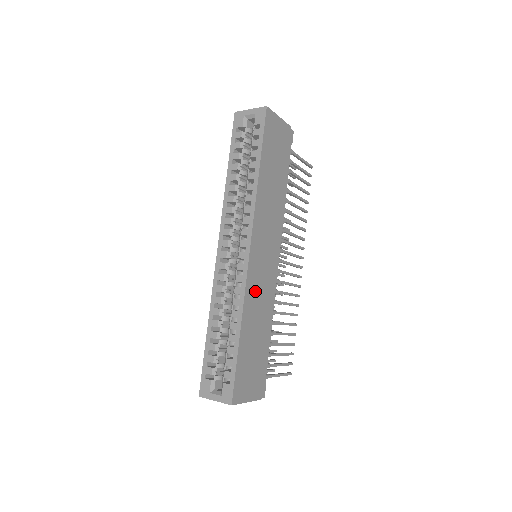
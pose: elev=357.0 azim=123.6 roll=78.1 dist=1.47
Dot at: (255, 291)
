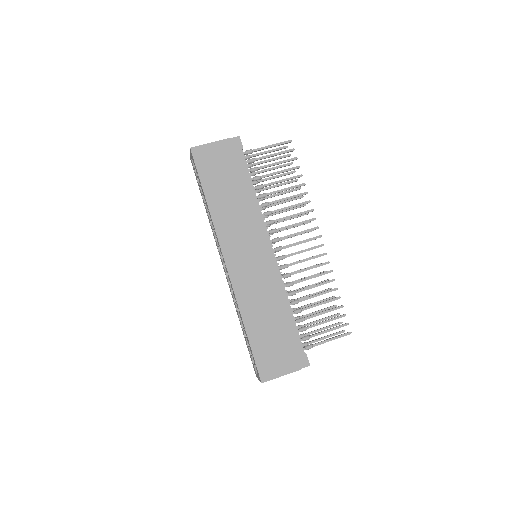
Dot at: (249, 291)
